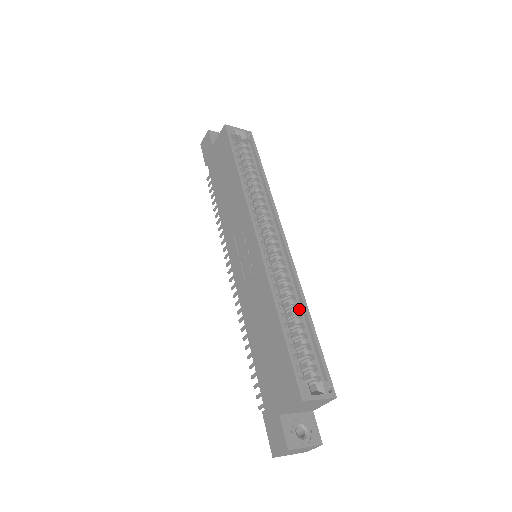
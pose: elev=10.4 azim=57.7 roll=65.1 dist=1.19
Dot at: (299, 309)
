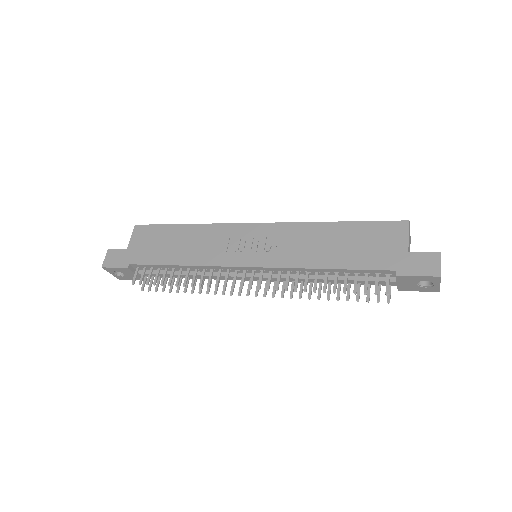
Dot at: occluded
